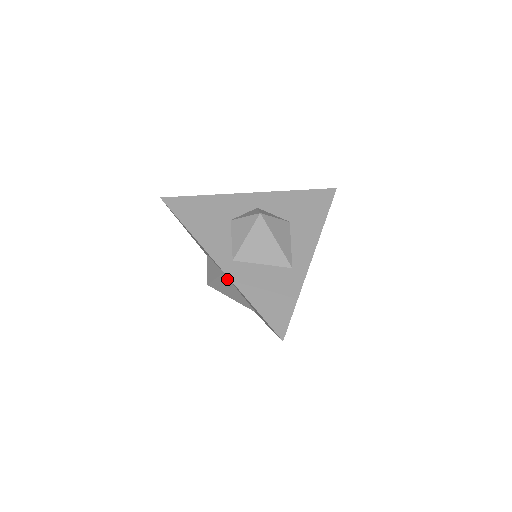
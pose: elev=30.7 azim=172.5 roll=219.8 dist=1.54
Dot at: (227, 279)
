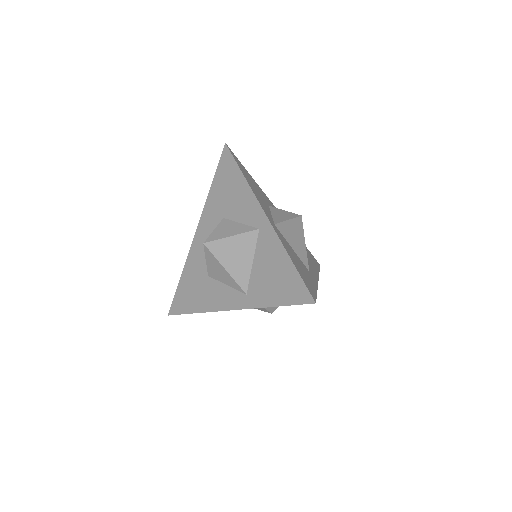
Dot at: (254, 238)
